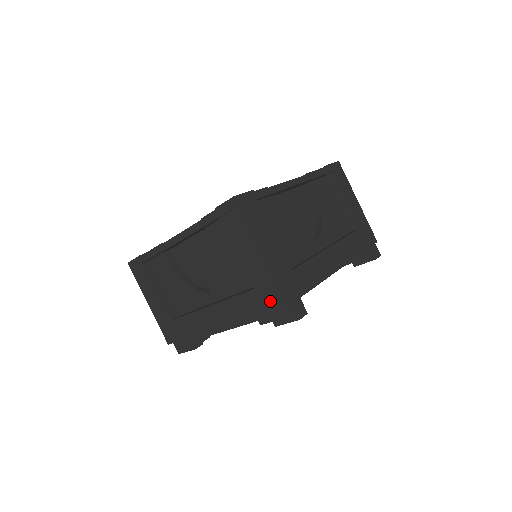
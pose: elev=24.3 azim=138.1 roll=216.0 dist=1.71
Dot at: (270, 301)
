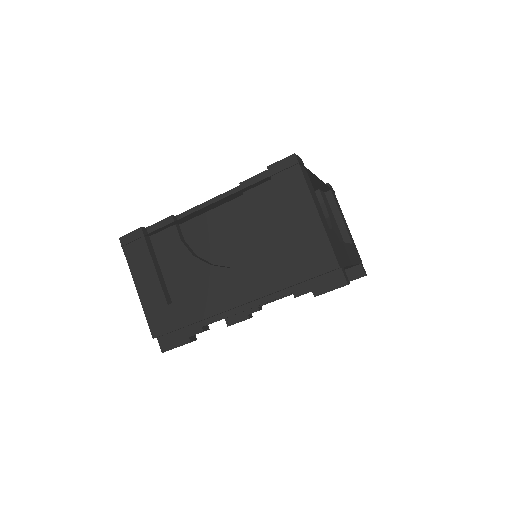
Dot at: (318, 264)
